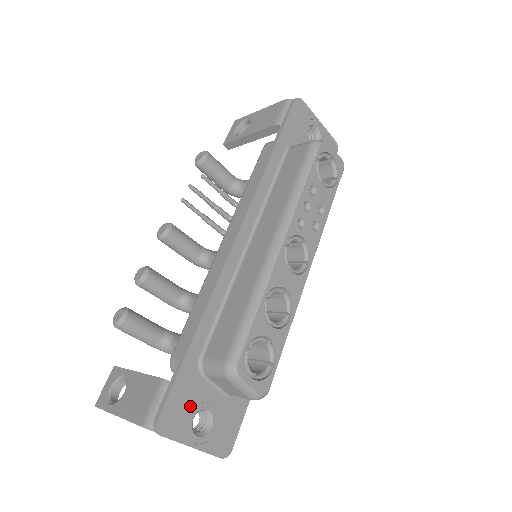
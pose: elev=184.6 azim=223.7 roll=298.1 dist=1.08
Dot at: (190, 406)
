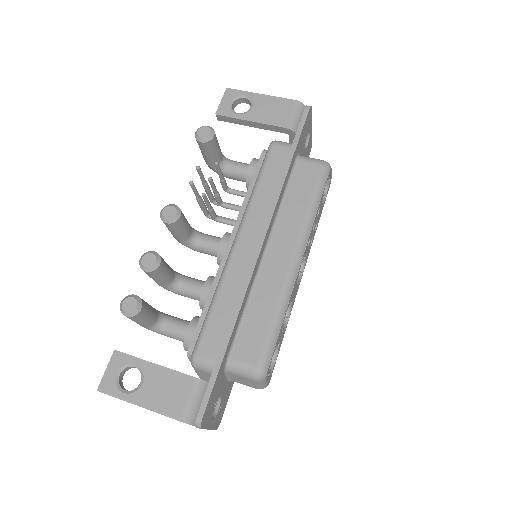
Dot at: (215, 399)
